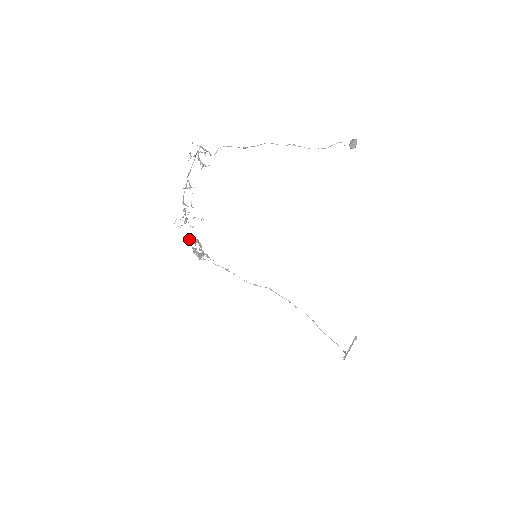
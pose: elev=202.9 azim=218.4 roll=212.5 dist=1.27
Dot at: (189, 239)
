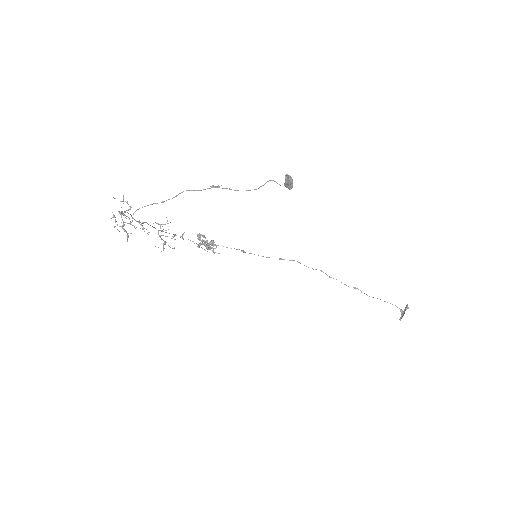
Dot at: occluded
